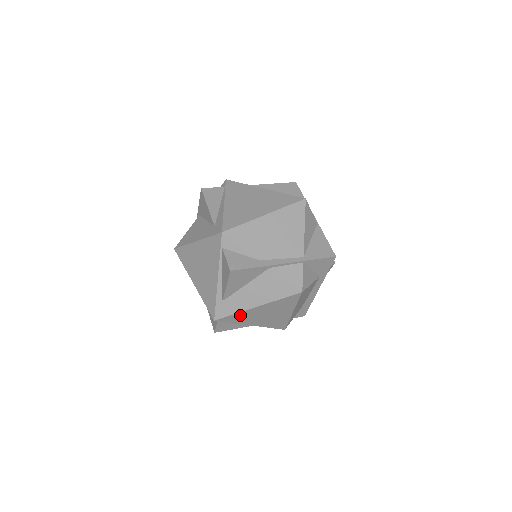
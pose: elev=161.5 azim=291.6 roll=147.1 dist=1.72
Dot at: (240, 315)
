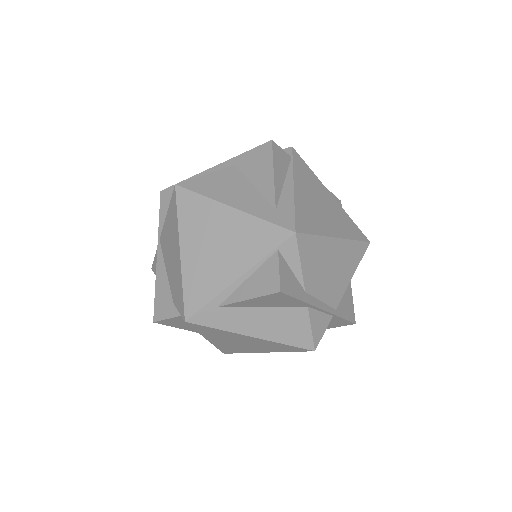
Dot at: (220, 331)
